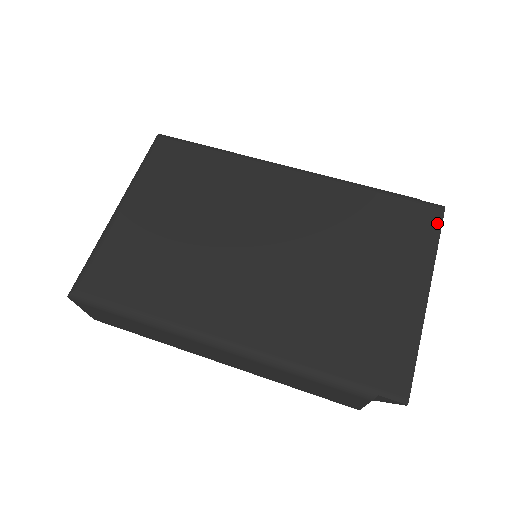
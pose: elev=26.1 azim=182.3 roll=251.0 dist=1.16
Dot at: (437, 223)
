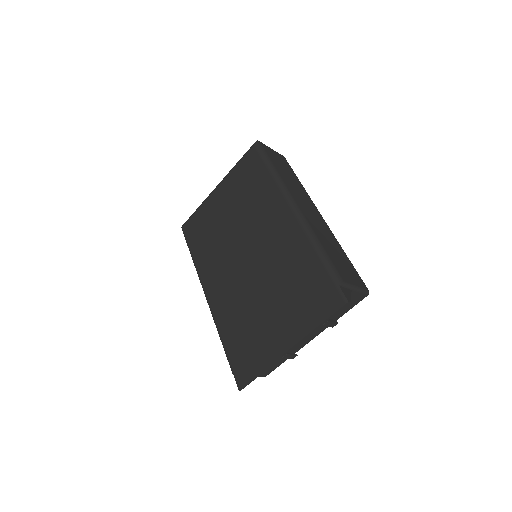
Dot at: (332, 310)
